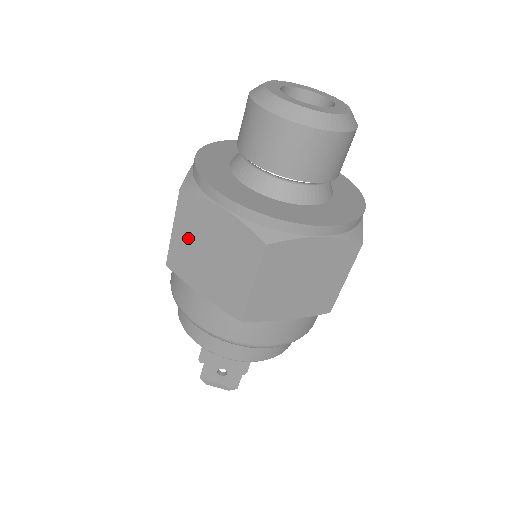
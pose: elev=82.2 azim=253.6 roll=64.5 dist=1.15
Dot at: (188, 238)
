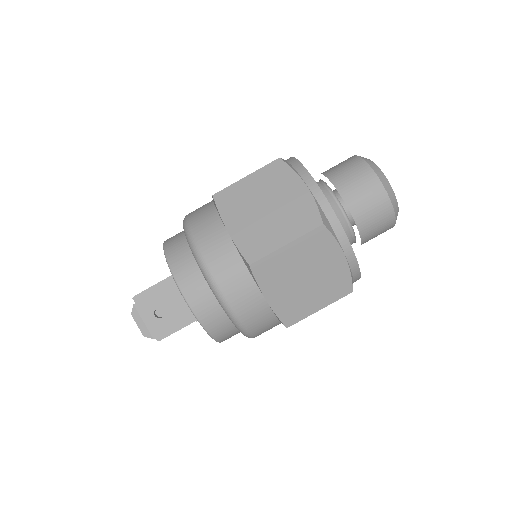
Dot at: (256, 188)
